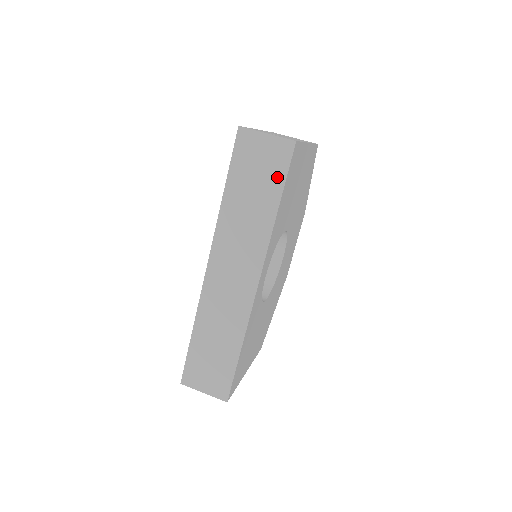
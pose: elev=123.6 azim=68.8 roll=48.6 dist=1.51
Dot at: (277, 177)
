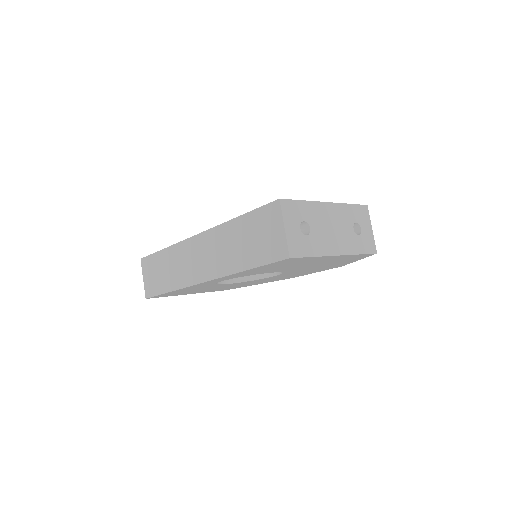
Dot at: (262, 256)
